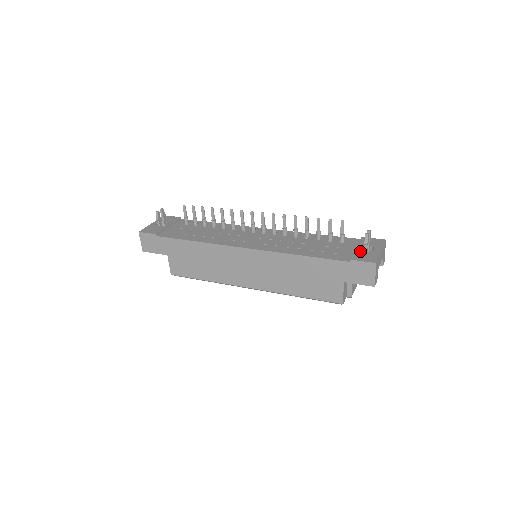
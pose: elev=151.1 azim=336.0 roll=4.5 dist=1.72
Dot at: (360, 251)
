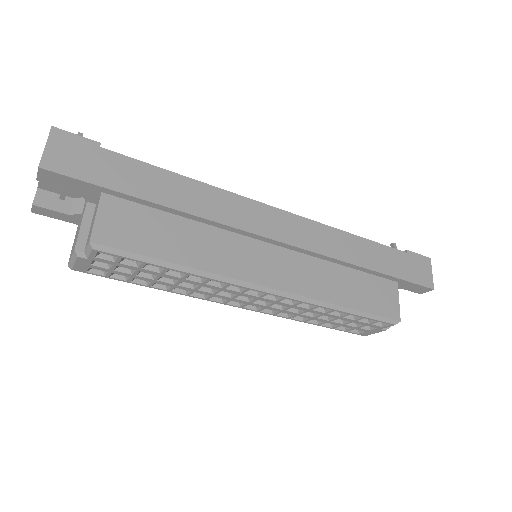
Dot at: occluded
